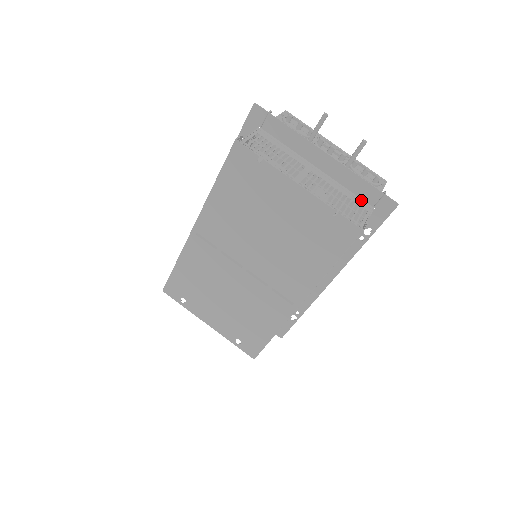
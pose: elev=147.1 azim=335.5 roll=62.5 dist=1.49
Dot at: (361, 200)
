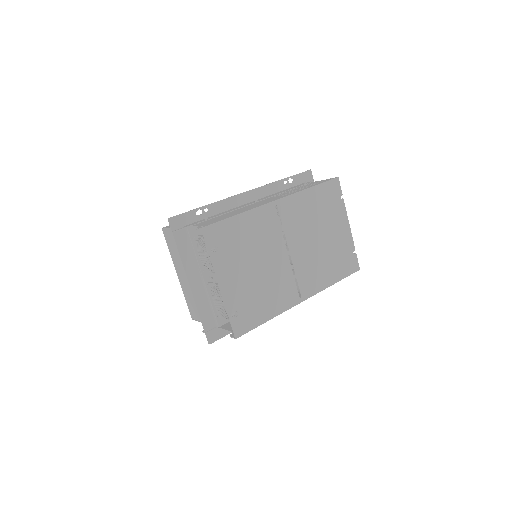
Dot at: occluded
